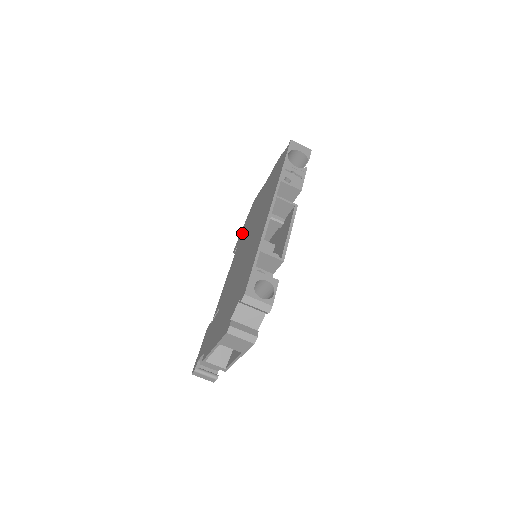
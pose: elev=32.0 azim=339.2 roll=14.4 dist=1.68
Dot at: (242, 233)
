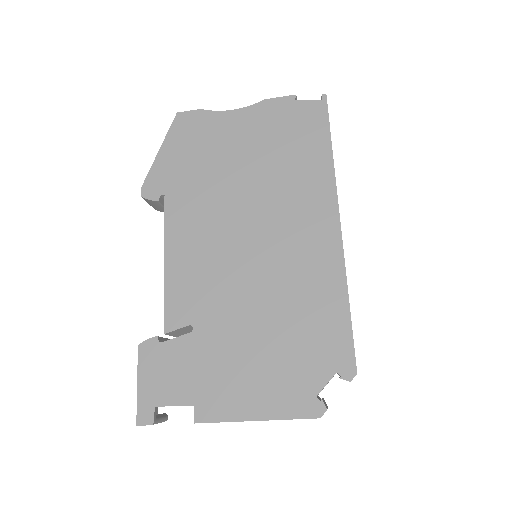
Dot at: (173, 174)
